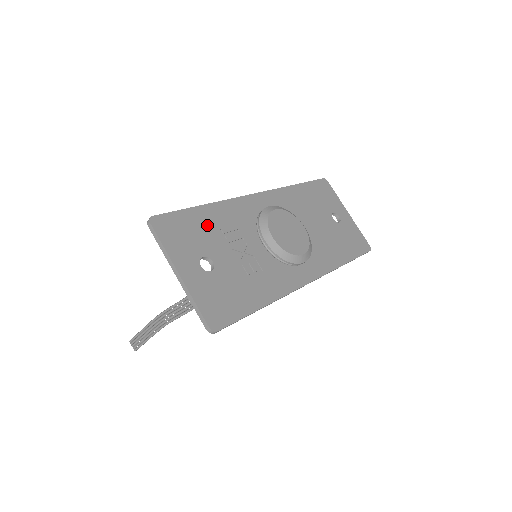
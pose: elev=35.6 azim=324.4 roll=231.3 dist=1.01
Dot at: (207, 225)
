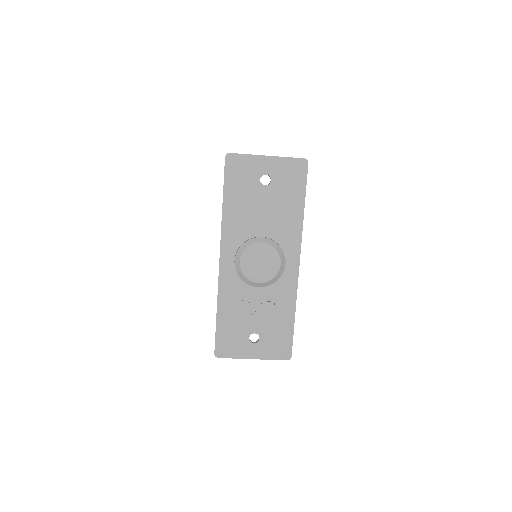
Dot at: (231, 321)
